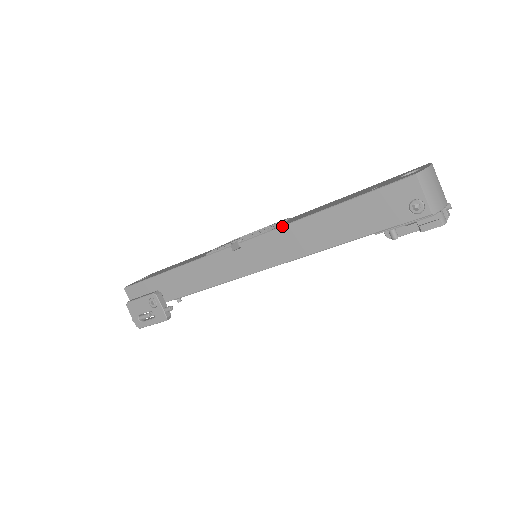
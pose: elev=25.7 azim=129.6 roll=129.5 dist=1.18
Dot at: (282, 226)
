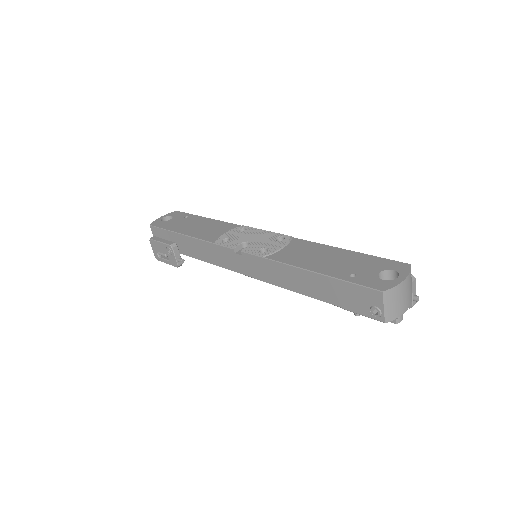
Dot at: (275, 261)
